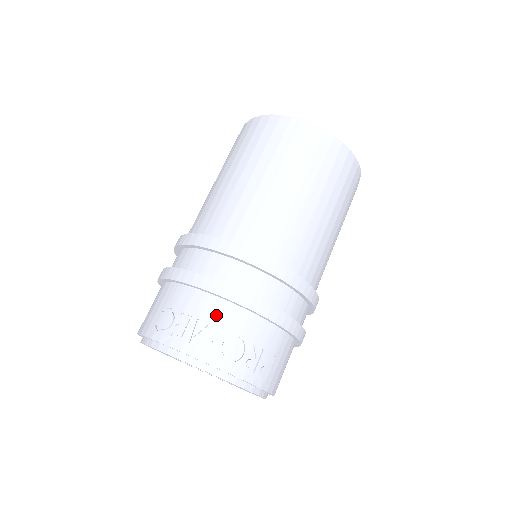
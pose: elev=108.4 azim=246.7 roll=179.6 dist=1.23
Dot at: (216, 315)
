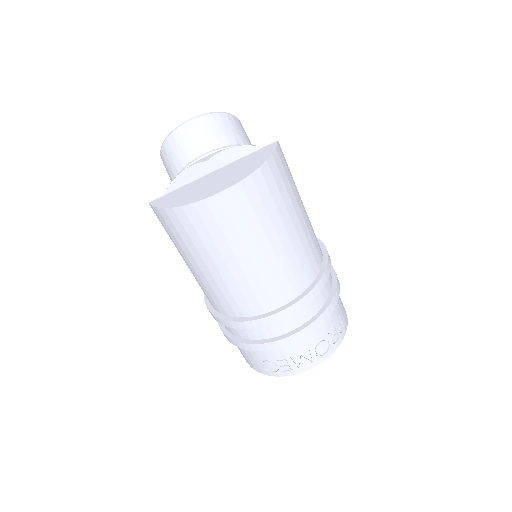
Dot at: (299, 348)
